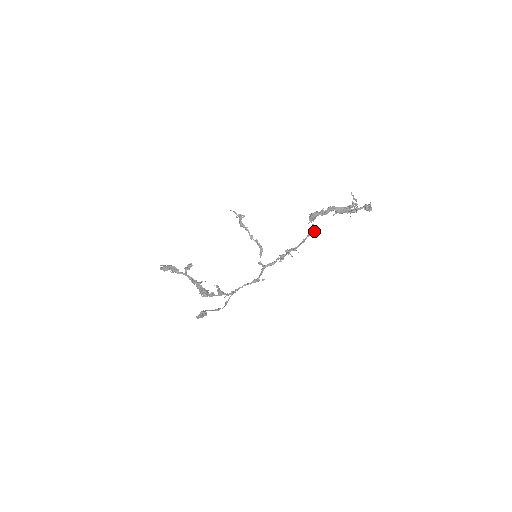
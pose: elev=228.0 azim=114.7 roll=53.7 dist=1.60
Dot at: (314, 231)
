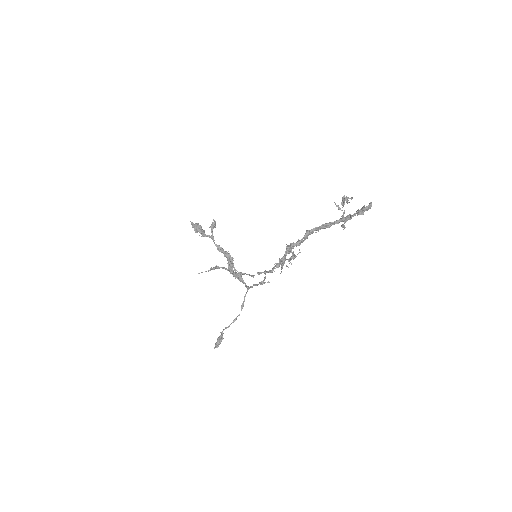
Dot at: (299, 252)
